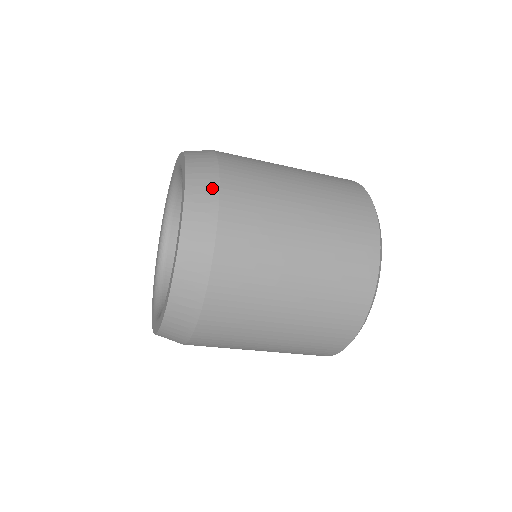
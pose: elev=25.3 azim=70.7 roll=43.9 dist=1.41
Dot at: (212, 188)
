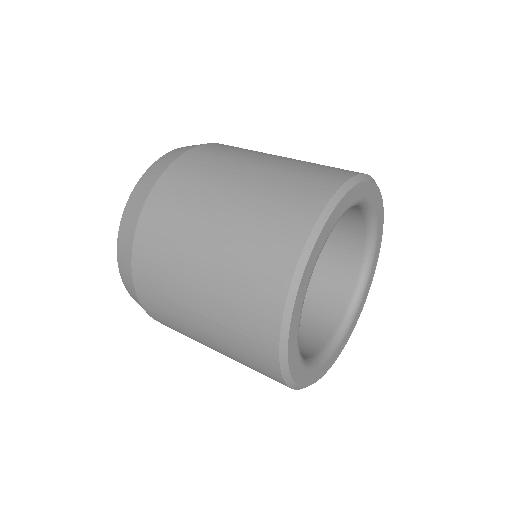
Dot at: occluded
